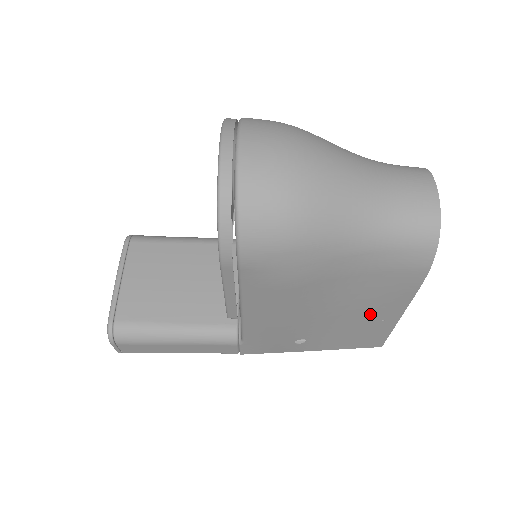
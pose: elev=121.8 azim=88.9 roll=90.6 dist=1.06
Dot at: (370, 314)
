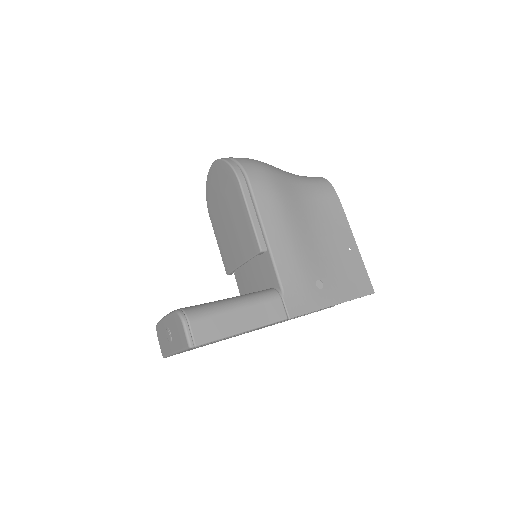
Dot at: (338, 242)
